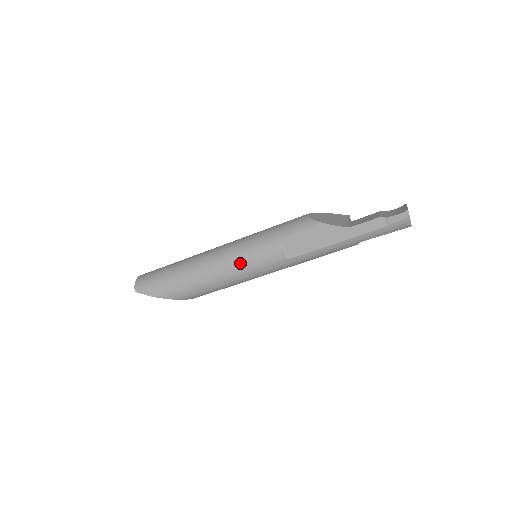
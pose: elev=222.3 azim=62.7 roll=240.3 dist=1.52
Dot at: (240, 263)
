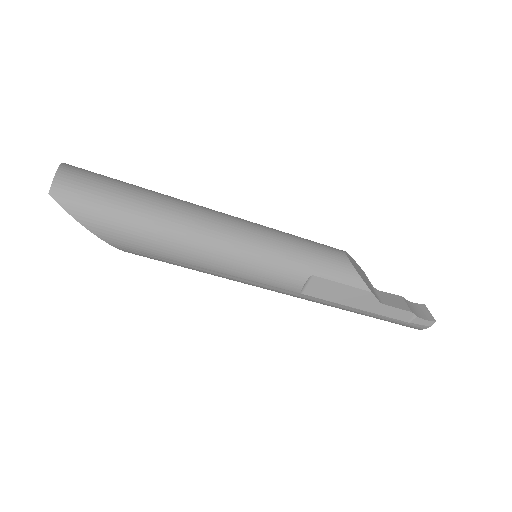
Dot at: (247, 264)
